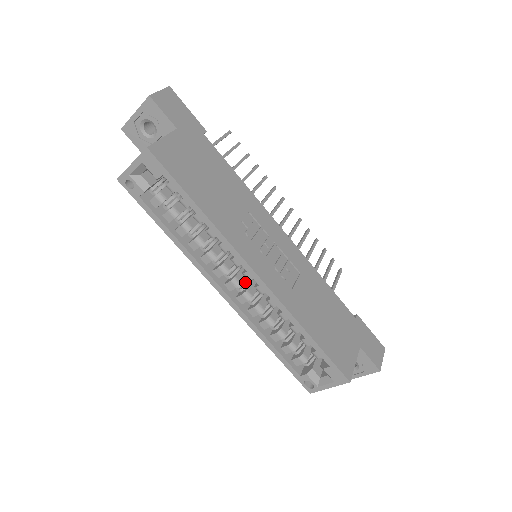
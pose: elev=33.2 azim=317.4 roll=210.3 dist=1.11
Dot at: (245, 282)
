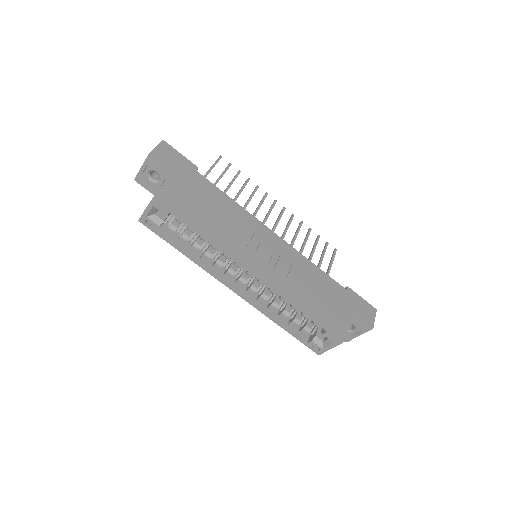
Dot at: (251, 278)
